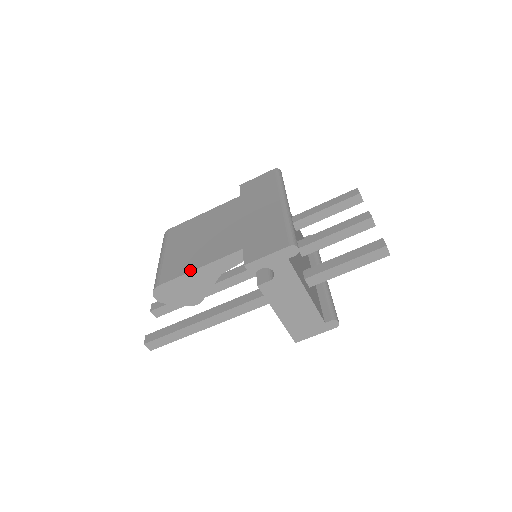
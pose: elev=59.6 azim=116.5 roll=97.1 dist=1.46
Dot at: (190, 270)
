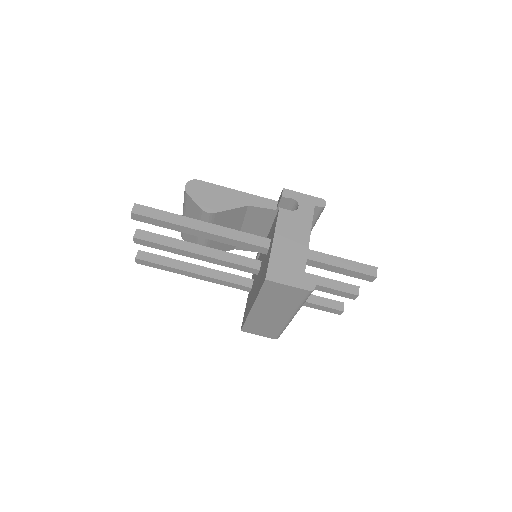
Dot at: (230, 189)
